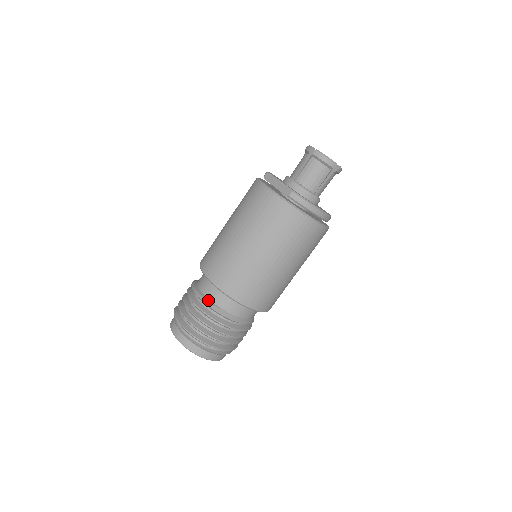
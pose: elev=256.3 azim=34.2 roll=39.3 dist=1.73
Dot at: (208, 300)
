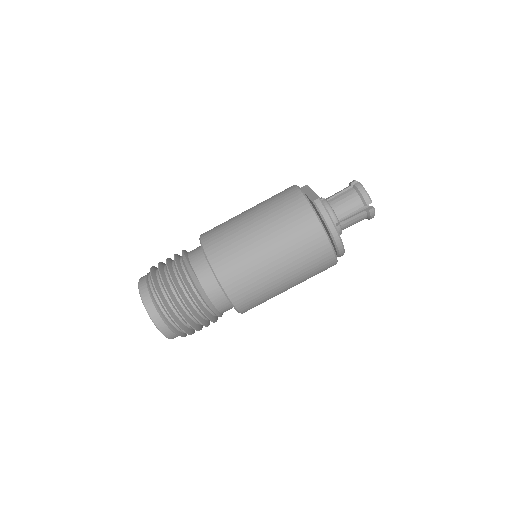
Dot at: (189, 262)
